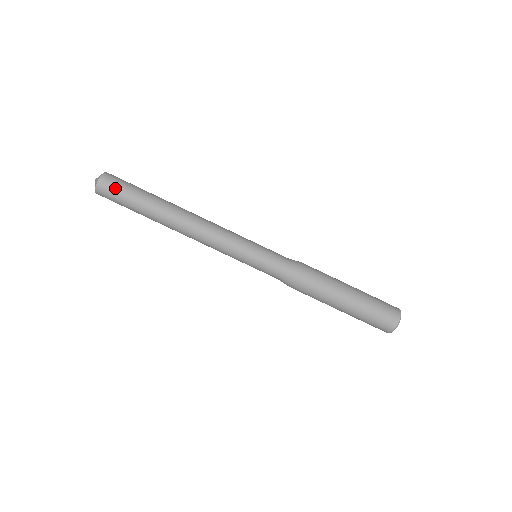
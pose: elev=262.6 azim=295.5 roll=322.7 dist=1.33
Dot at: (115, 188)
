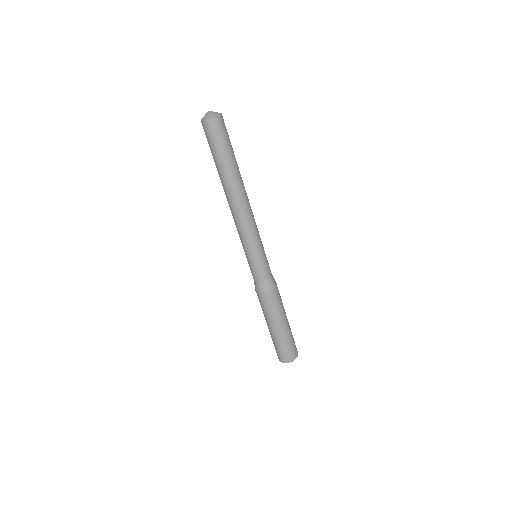
Dot at: (221, 133)
